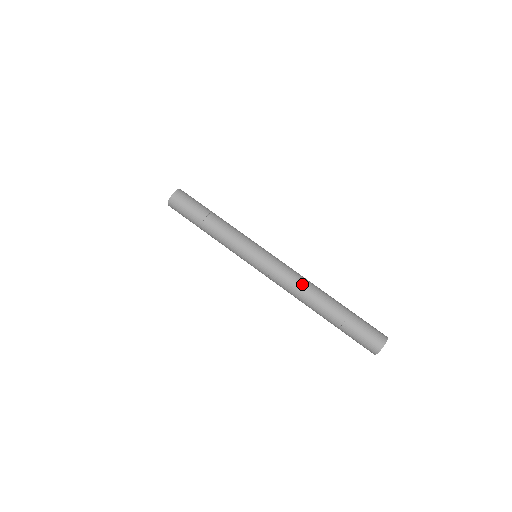
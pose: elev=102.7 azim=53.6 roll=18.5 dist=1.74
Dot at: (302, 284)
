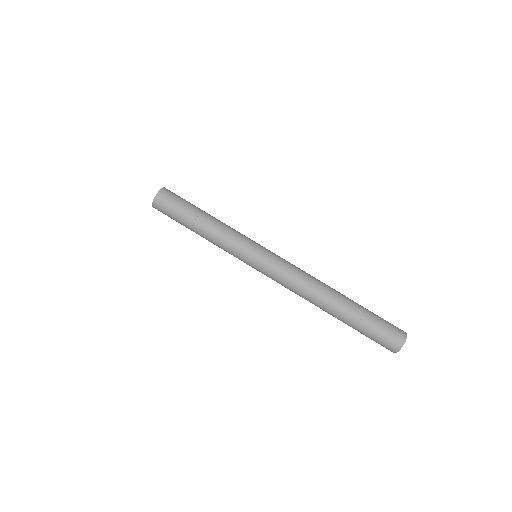
Dot at: (307, 288)
